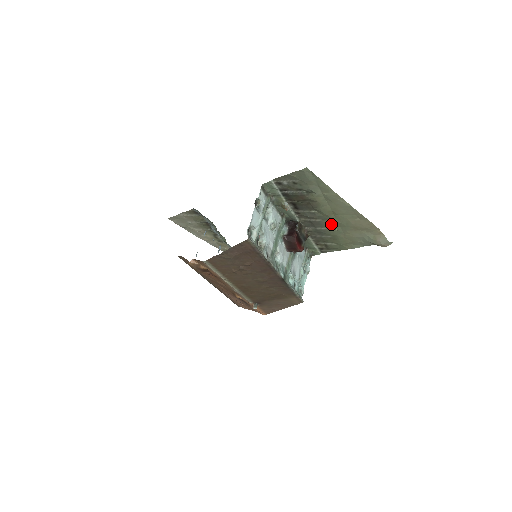
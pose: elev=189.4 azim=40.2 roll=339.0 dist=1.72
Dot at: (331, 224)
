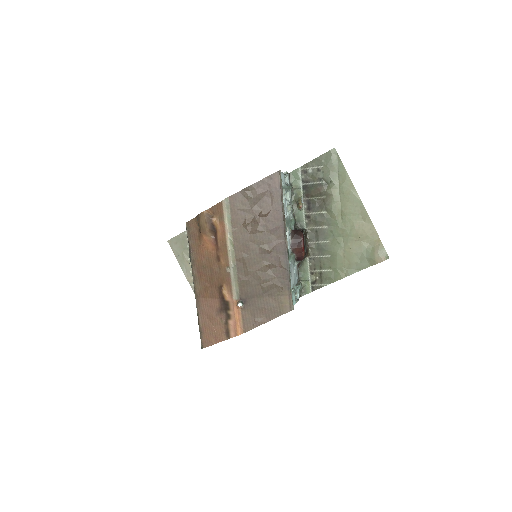
Dot at: (335, 233)
